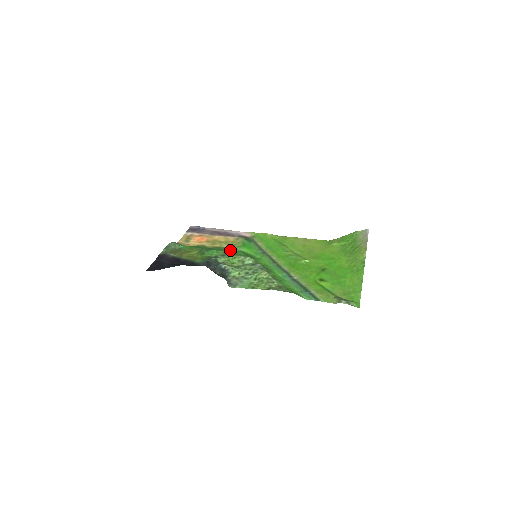
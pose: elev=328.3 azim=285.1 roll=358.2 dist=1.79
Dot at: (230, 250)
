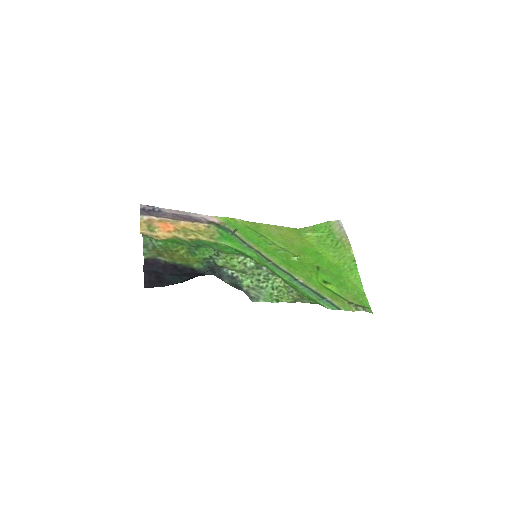
Dot at: (216, 245)
